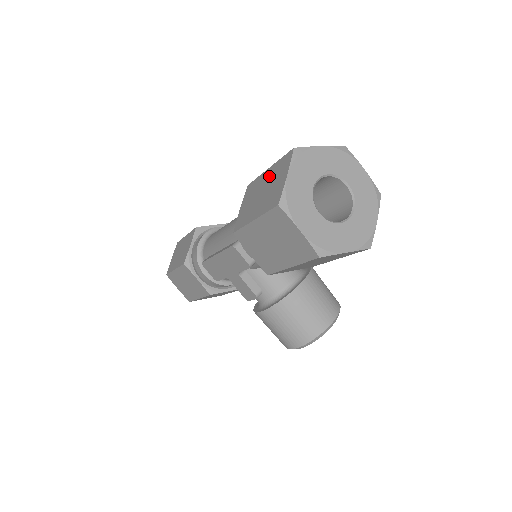
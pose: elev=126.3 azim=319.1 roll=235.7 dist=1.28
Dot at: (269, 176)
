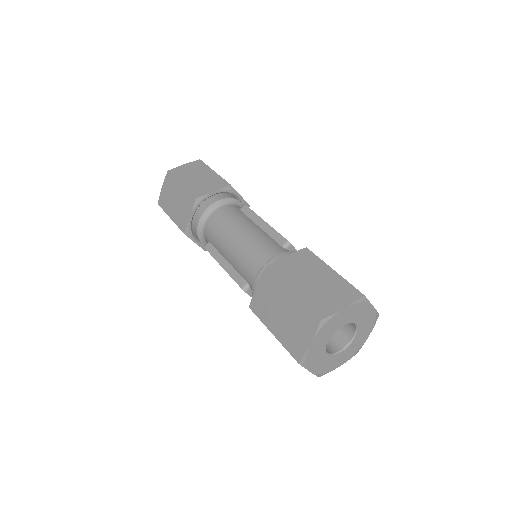
Dot at: (292, 306)
